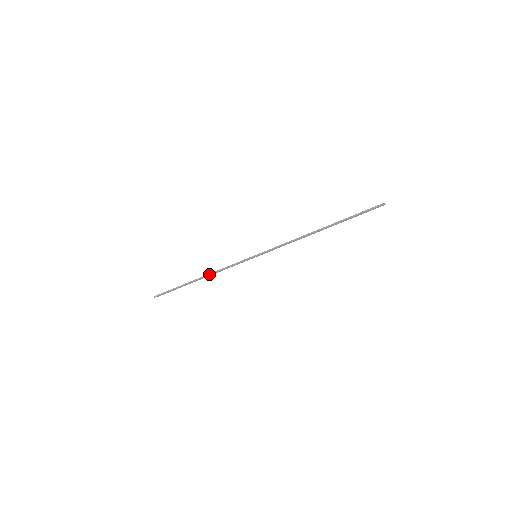
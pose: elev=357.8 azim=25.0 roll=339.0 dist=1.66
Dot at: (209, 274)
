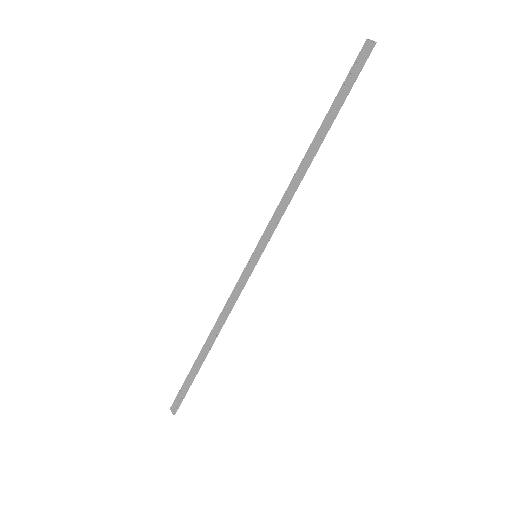
Dot at: (219, 331)
